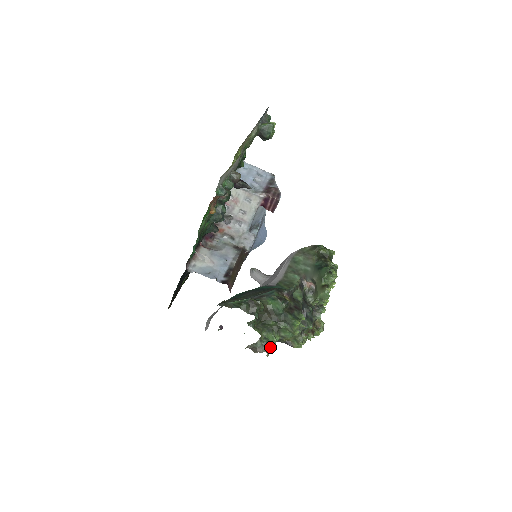
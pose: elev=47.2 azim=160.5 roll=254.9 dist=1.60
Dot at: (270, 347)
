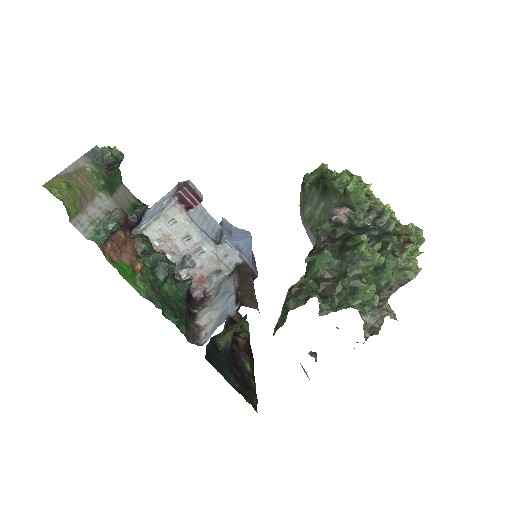
Dot at: (383, 307)
